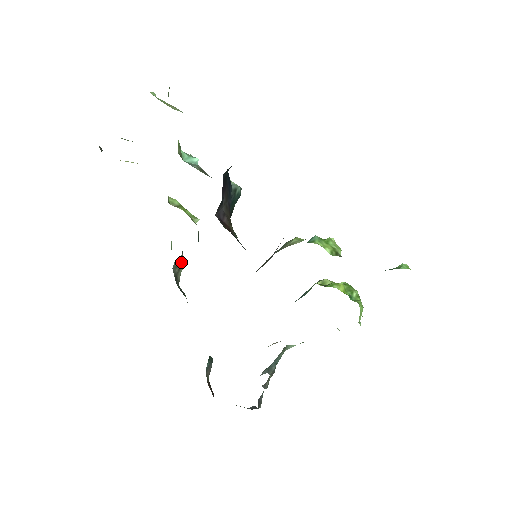
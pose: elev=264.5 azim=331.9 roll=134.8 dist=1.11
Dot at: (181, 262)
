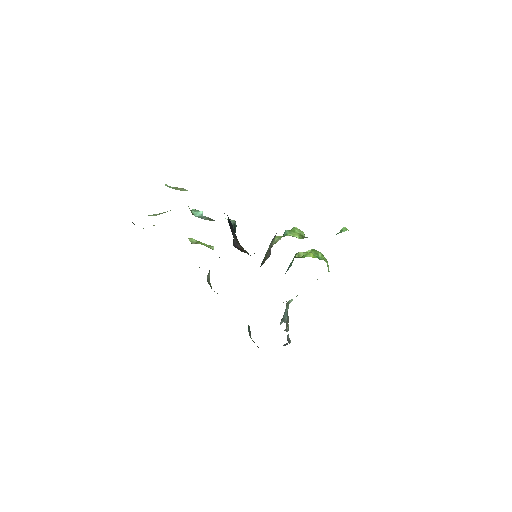
Dot at: (209, 275)
